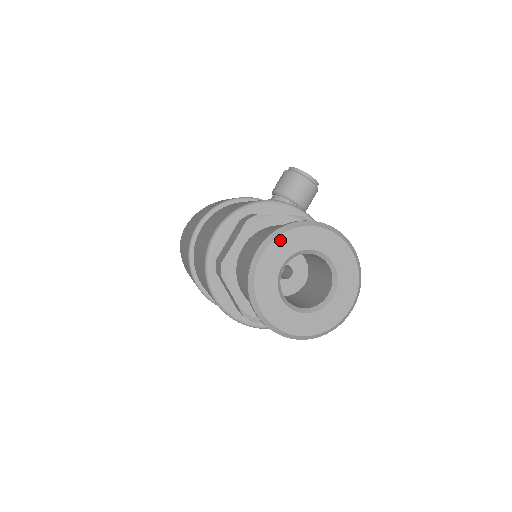
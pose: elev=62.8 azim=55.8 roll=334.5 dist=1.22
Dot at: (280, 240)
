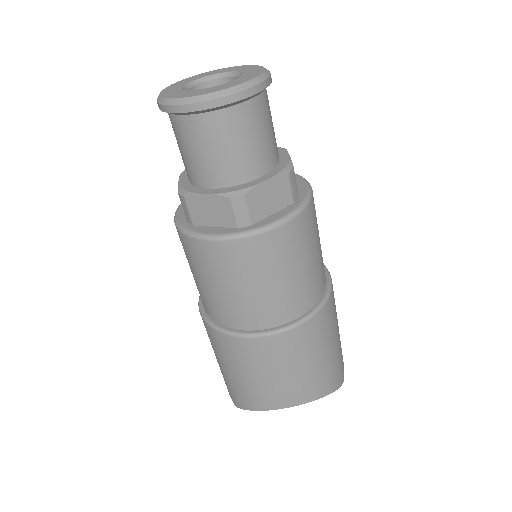
Dot at: (170, 87)
